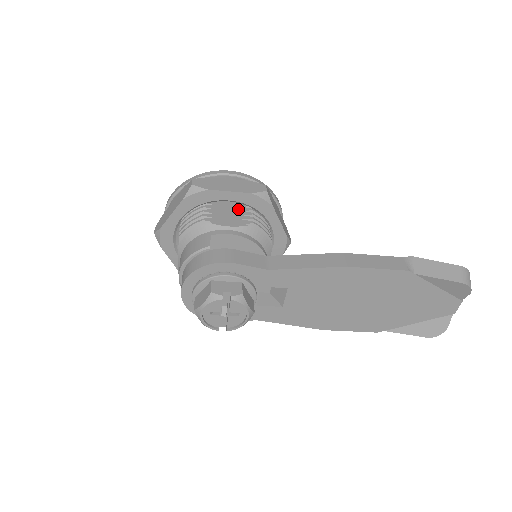
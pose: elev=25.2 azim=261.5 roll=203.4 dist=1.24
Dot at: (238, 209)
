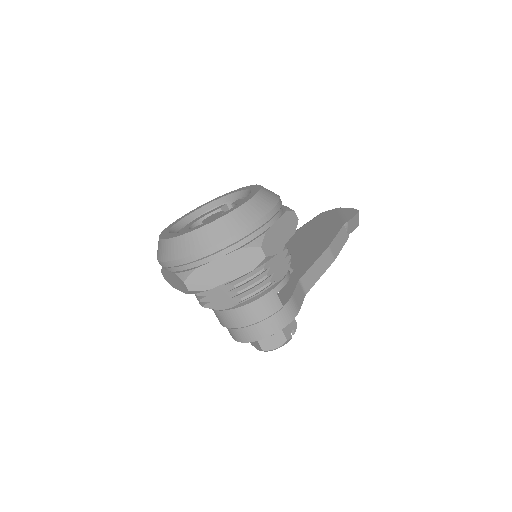
Dot at: occluded
